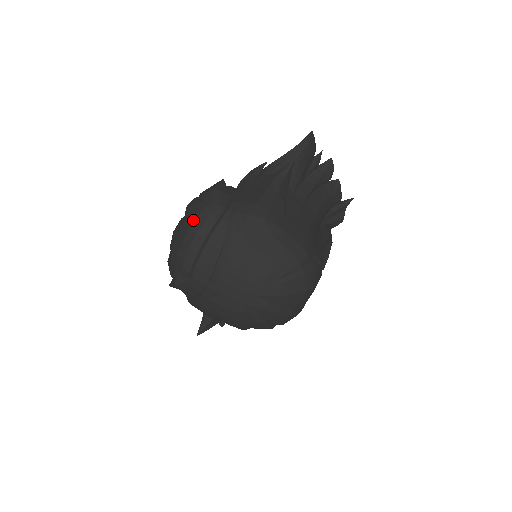
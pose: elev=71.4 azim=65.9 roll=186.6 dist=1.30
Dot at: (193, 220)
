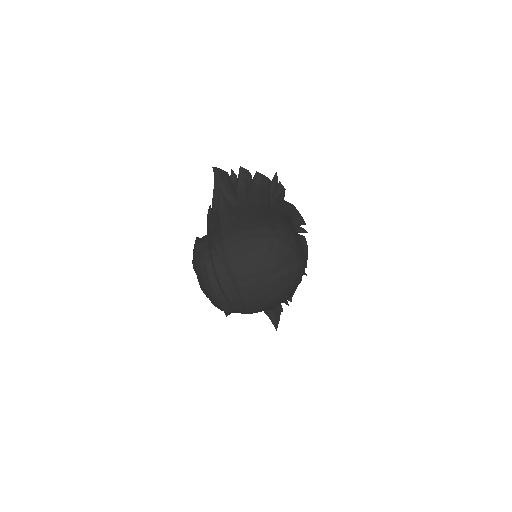
Dot at: (200, 272)
